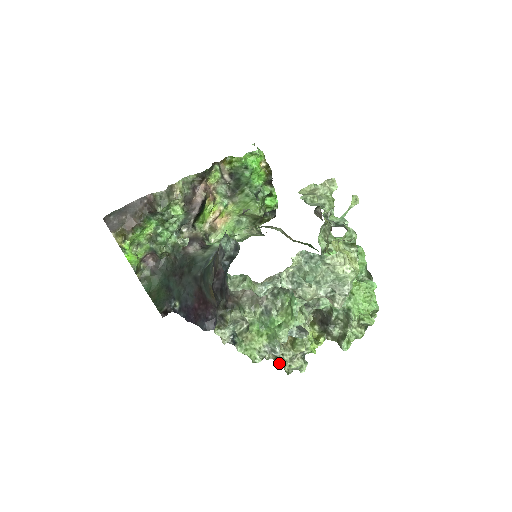
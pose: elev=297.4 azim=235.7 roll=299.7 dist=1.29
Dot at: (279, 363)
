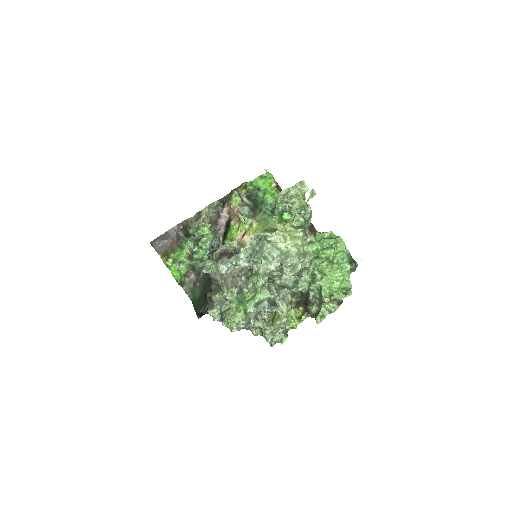
Dot at: occluded
